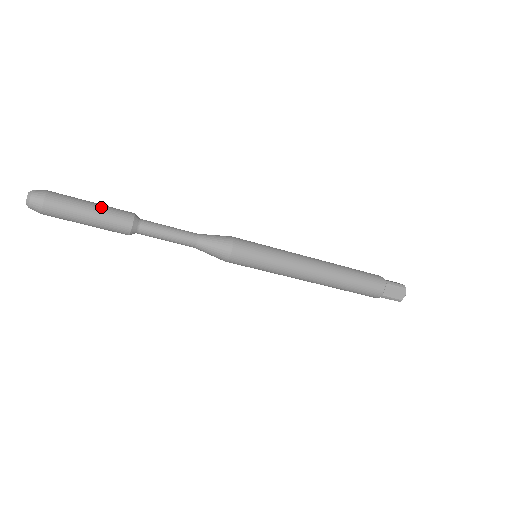
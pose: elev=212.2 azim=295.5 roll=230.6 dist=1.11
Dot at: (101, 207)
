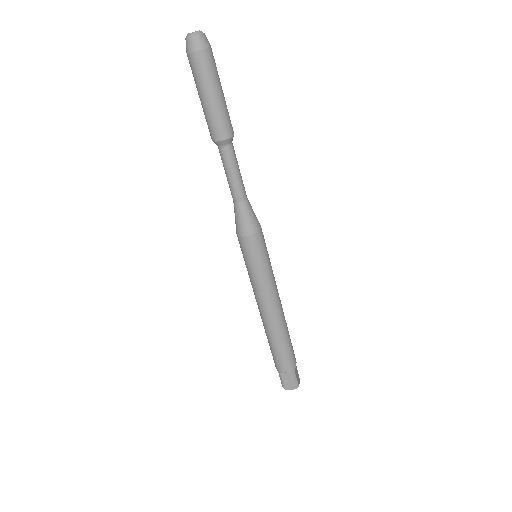
Dot at: (222, 104)
